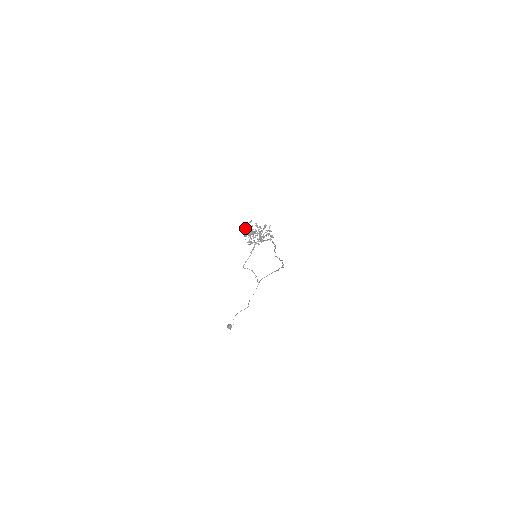
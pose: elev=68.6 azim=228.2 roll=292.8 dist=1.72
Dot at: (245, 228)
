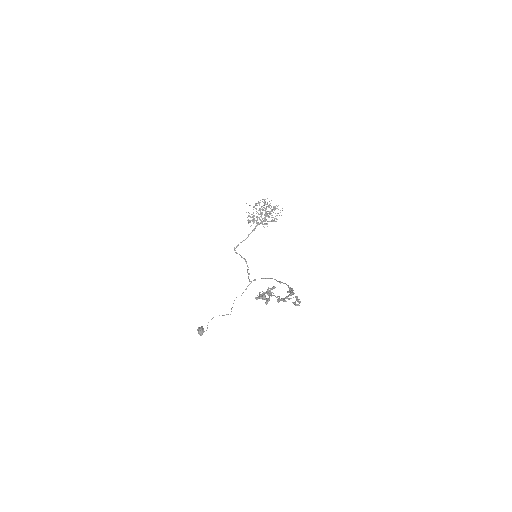
Dot at: (261, 298)
